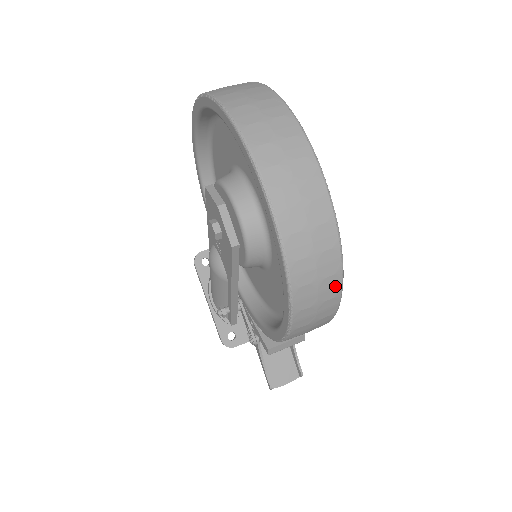
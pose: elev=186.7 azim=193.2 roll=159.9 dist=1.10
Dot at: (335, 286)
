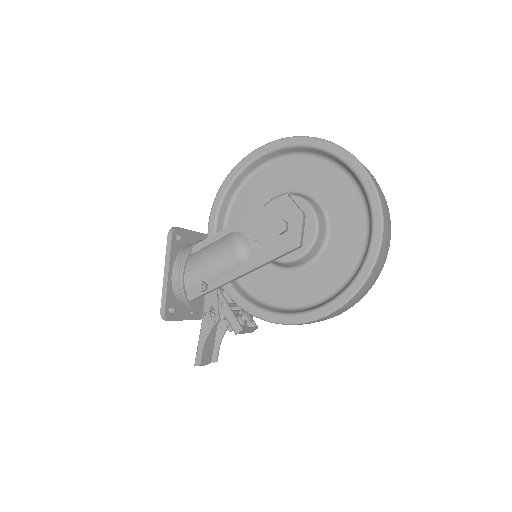
Dot at: (359, 300)
